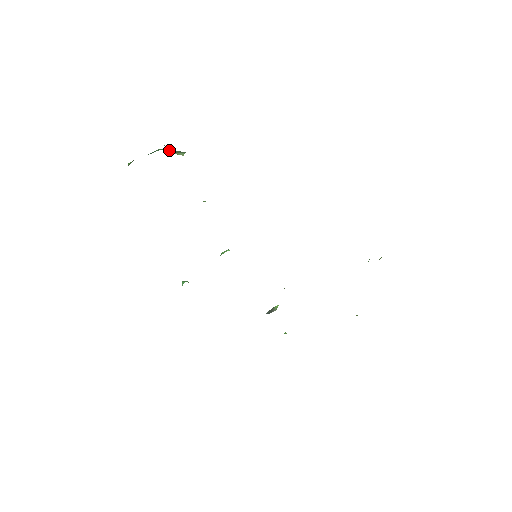
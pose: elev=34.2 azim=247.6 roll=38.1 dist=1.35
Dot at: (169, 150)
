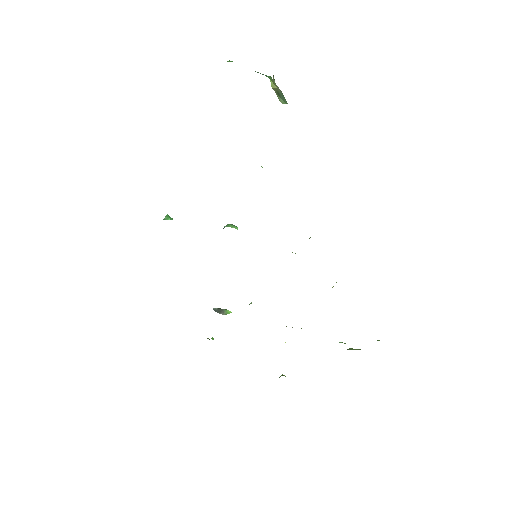
Dot at: (277, 86)
